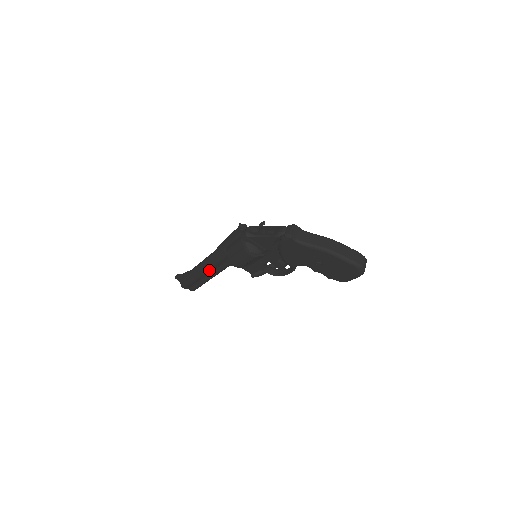
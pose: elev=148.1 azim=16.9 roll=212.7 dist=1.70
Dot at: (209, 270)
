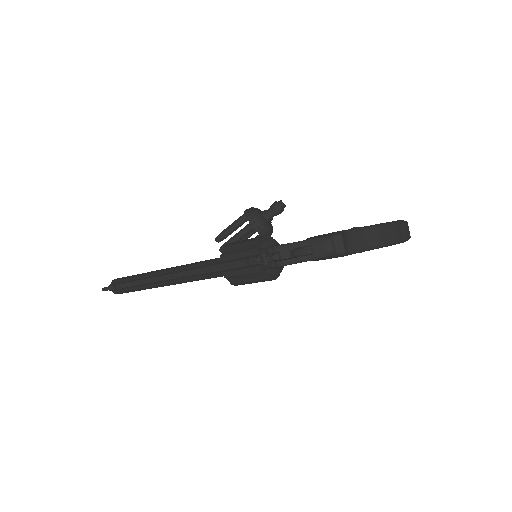
Dot at: occluded
